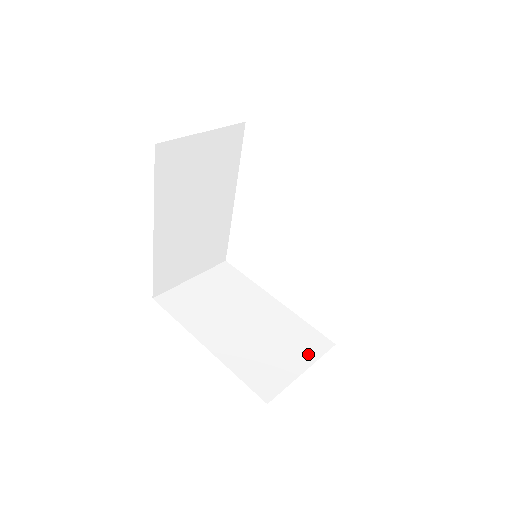
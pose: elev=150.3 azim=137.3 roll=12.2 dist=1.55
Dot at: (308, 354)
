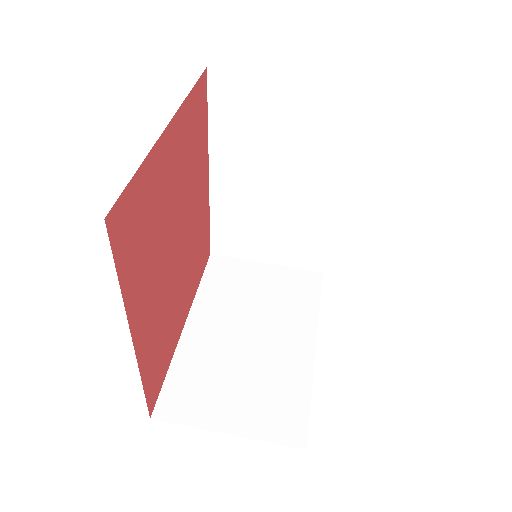
Dot at: (259, 424)
